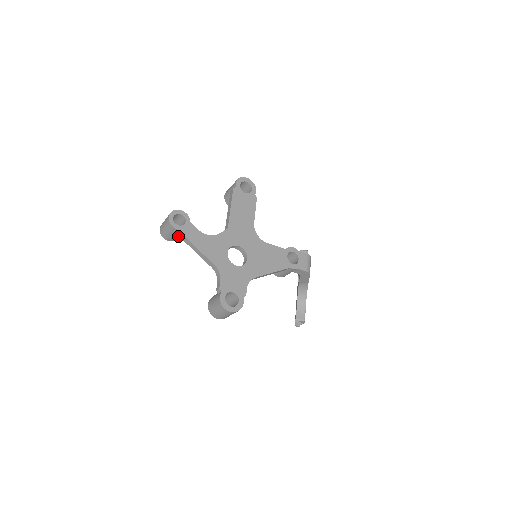
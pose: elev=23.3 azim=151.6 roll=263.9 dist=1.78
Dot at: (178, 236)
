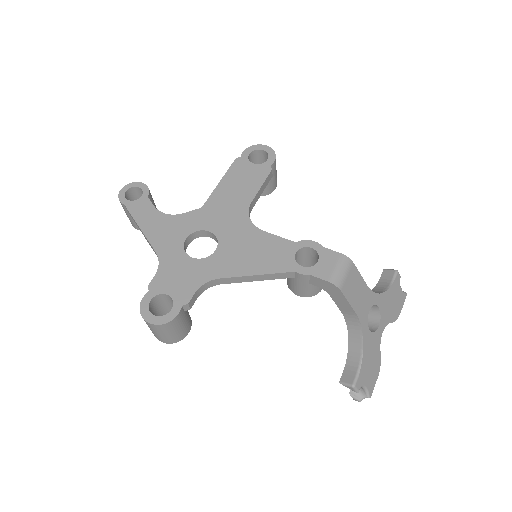
Dot at: occluded
